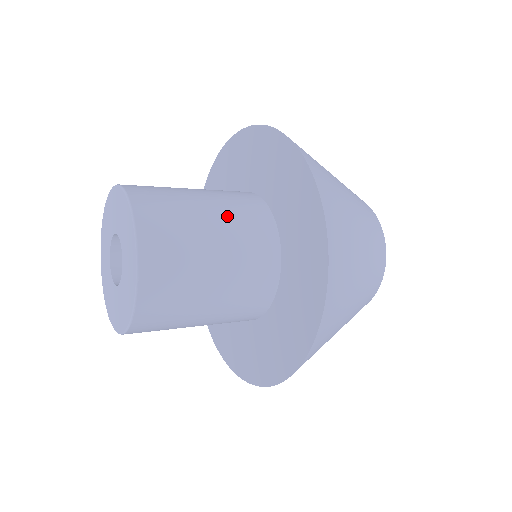
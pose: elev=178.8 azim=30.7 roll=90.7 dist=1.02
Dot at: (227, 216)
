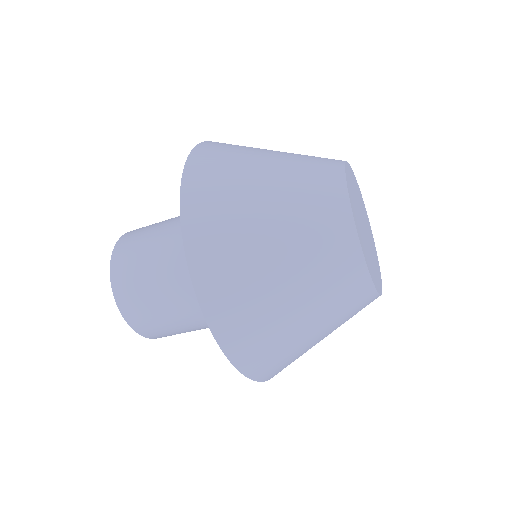
Dot at: (175, 256)
